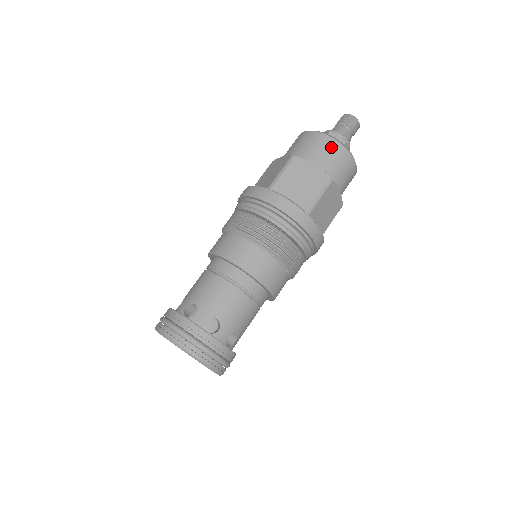
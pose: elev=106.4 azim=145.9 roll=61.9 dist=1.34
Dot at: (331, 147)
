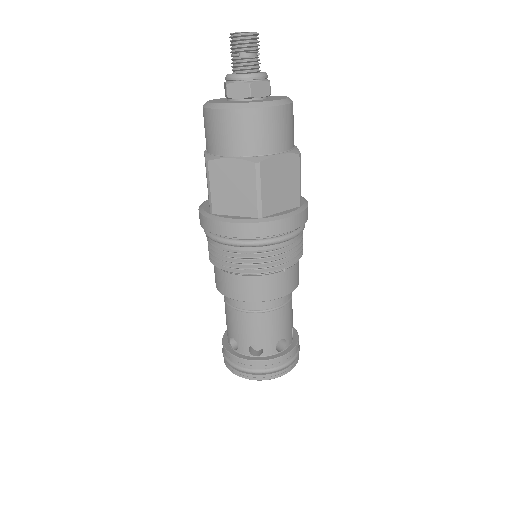
Dot at: (233, 122)
